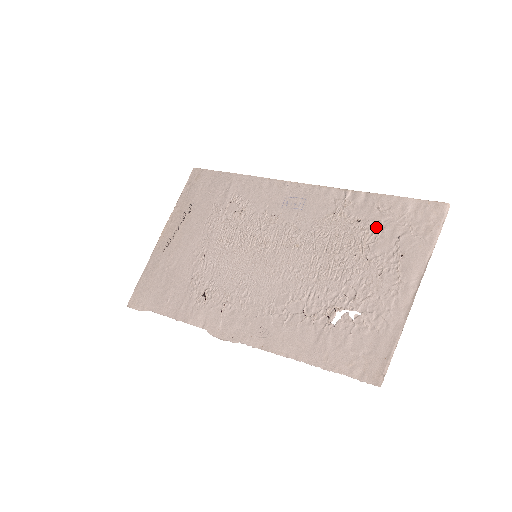
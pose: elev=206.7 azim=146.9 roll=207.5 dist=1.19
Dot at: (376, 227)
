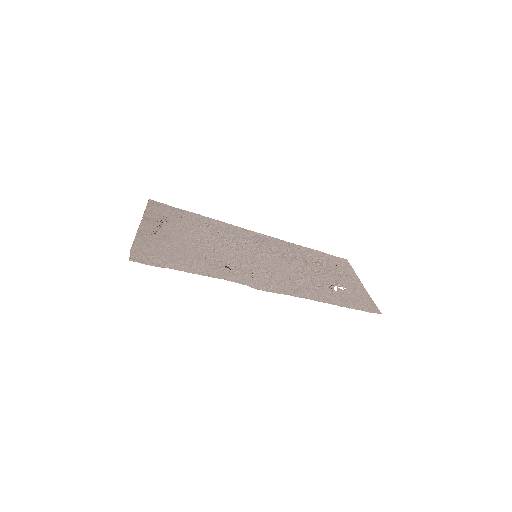
Dot at: (322, 260)
